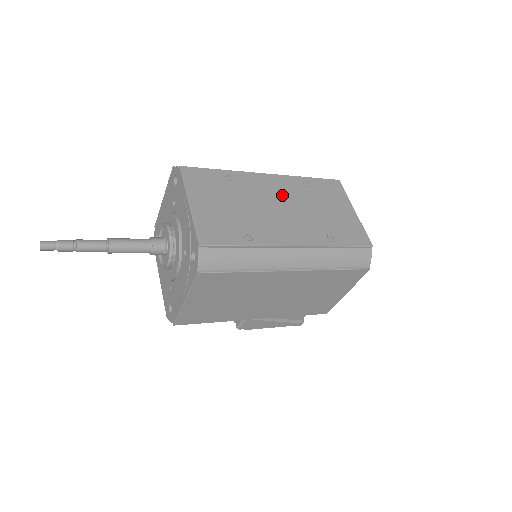
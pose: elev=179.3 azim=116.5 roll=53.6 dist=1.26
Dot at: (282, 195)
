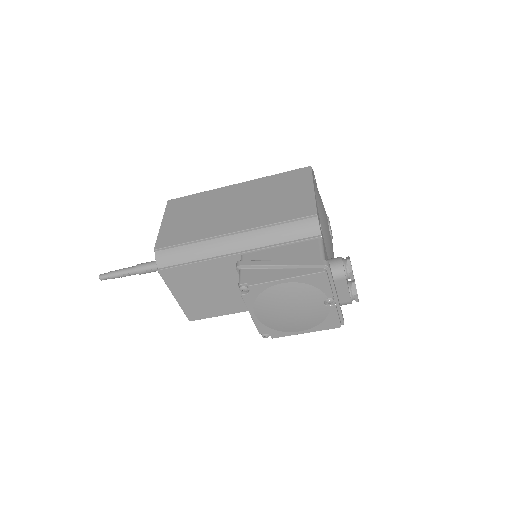
Dot at: occluded
